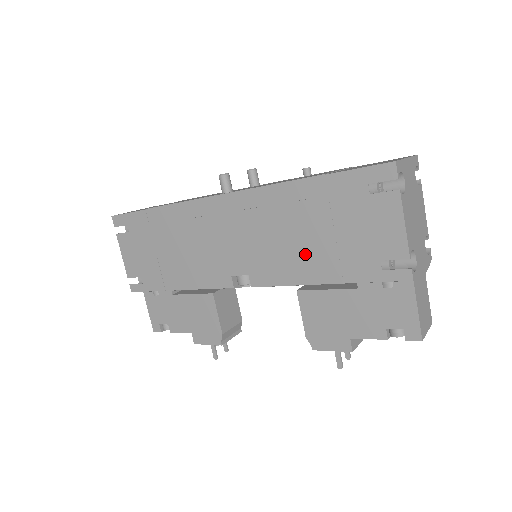
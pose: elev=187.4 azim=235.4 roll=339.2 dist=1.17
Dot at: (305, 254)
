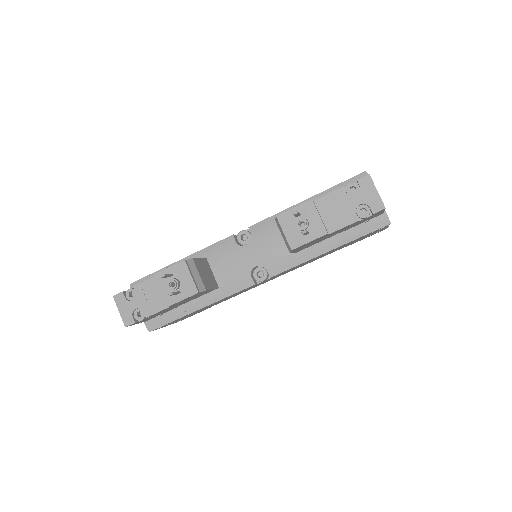
Dot at: occluded
